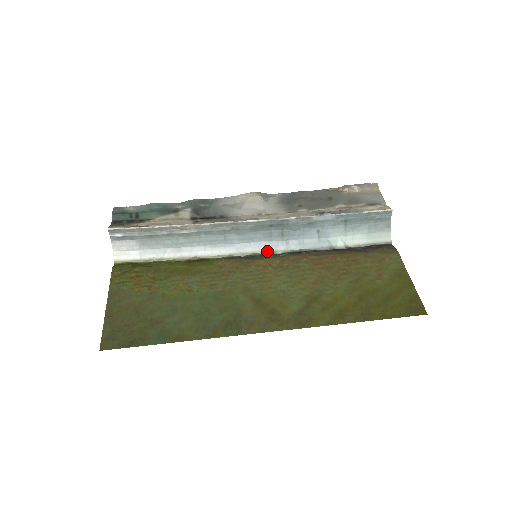
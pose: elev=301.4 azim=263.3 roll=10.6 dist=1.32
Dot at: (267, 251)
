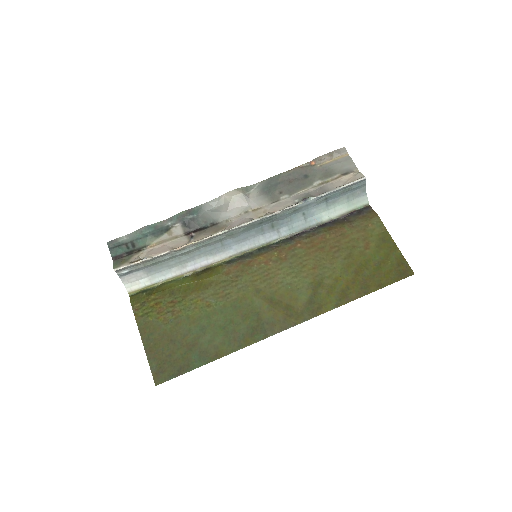
Dot at: (262, 244)
